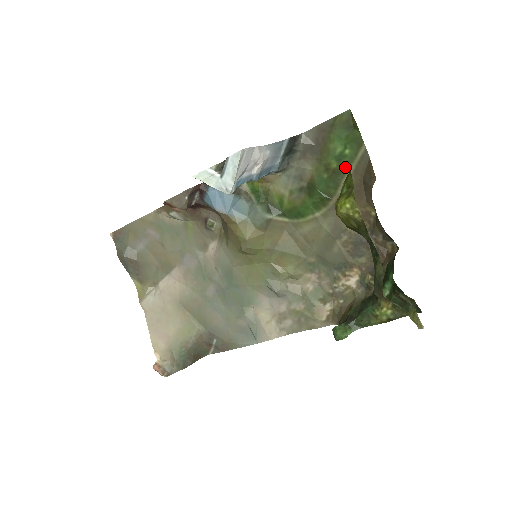
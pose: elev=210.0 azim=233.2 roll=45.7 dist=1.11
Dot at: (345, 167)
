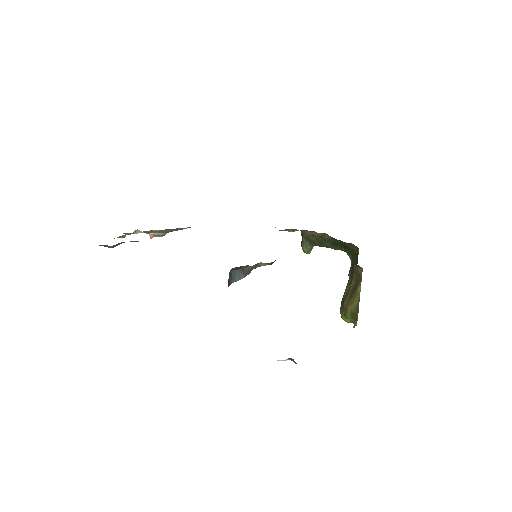
Dot at: occluded
